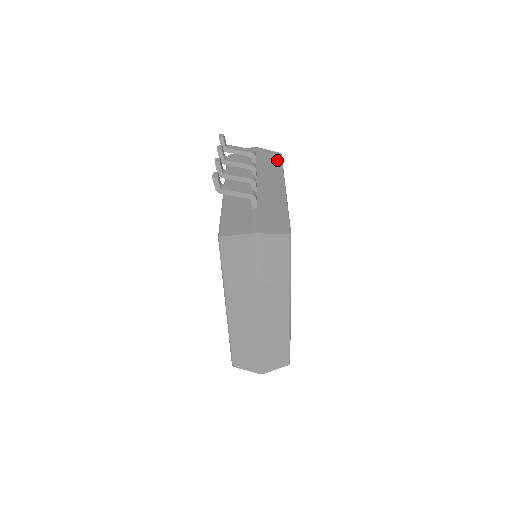
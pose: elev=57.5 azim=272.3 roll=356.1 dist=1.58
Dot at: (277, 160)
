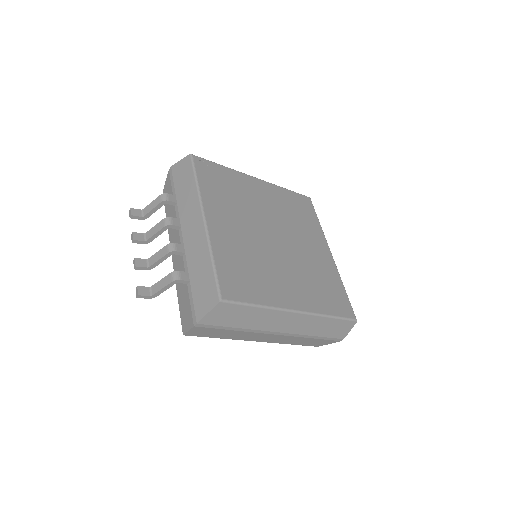
Dot at: (189, 173)
